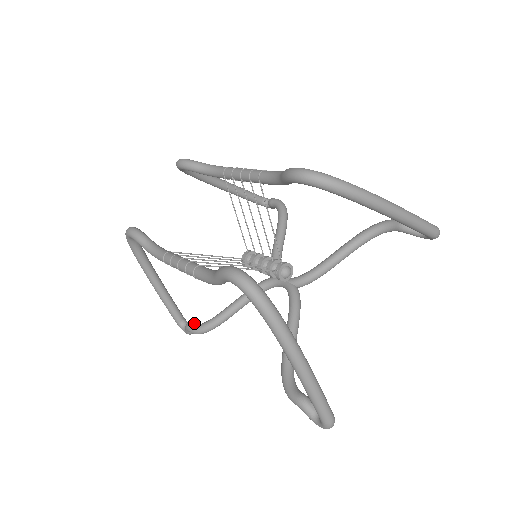
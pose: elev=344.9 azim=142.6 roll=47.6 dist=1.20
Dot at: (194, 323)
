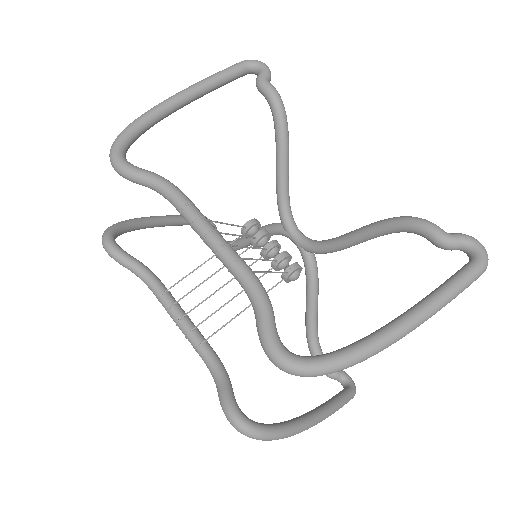
Dot at: occluded
